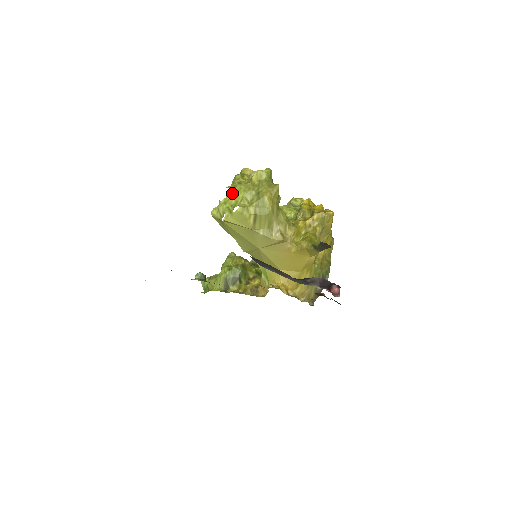
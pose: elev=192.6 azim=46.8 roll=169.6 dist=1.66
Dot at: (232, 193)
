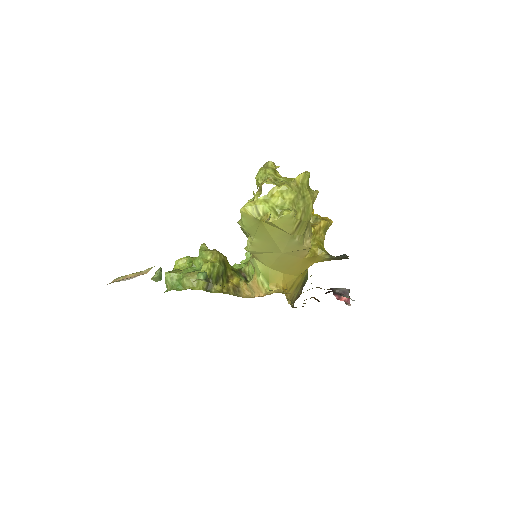
Dot at: (275, 191)
